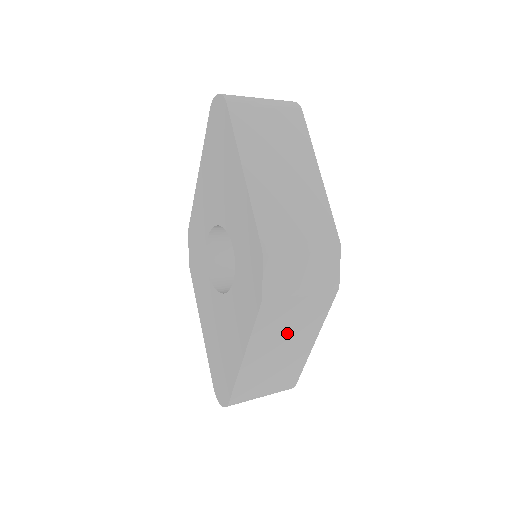
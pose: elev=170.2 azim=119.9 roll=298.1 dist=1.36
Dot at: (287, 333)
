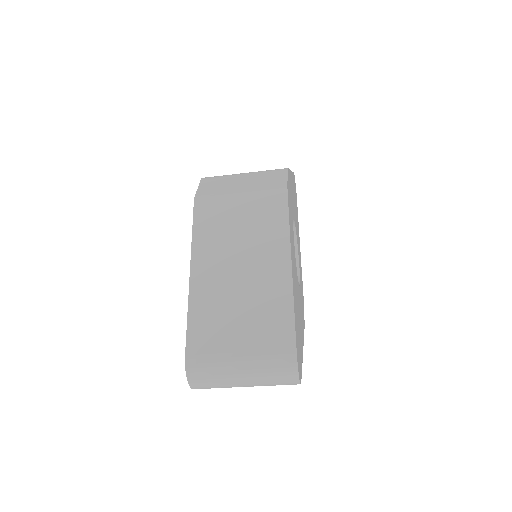
Dot at: (240, 244)
